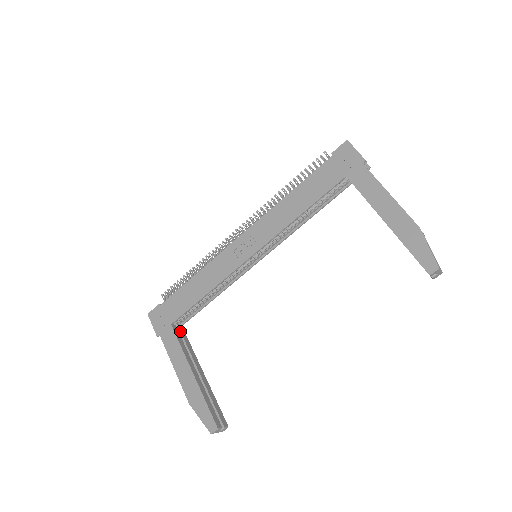
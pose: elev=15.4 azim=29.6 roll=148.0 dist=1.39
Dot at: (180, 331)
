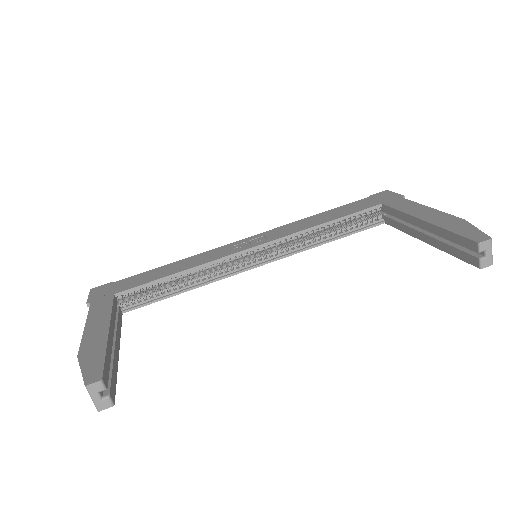
Dot at: (119, 309)
